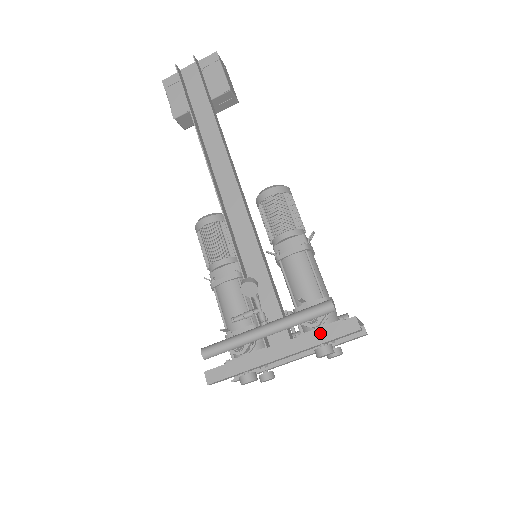
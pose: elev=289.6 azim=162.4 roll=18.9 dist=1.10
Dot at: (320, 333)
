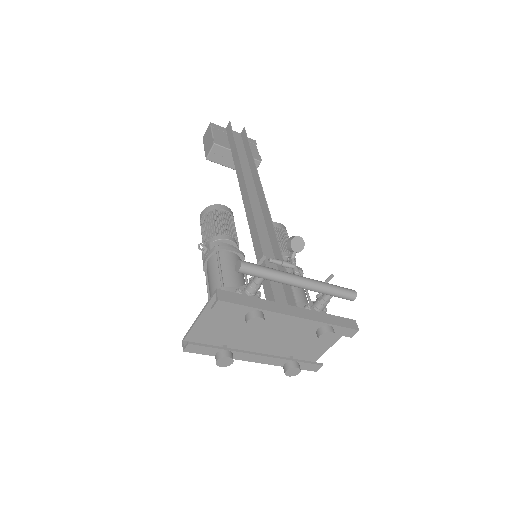
Dot at: (328, 316)
